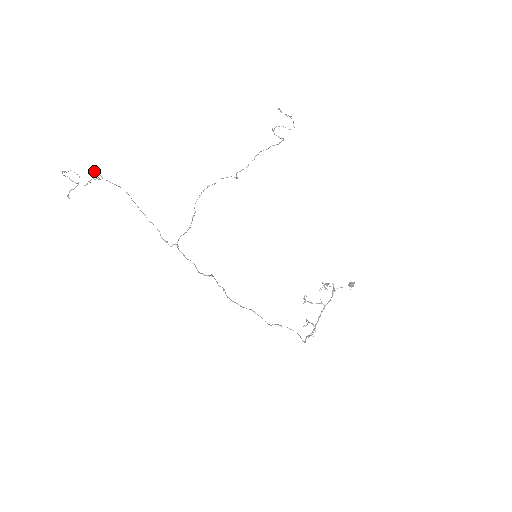
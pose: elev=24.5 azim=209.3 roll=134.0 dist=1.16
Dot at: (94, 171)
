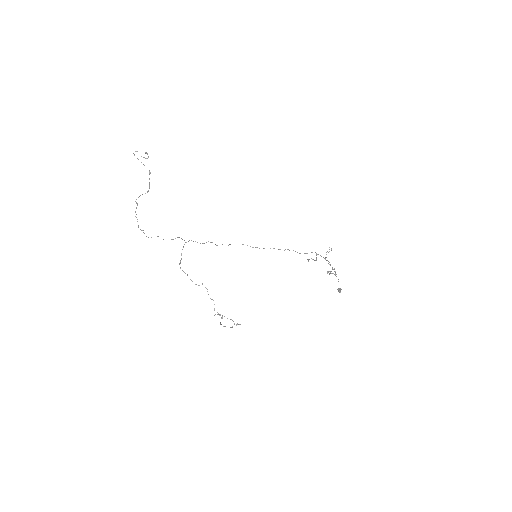
Dot at: (136, 202)
